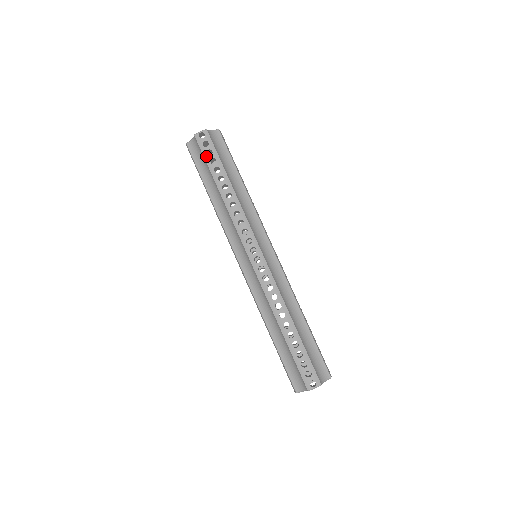
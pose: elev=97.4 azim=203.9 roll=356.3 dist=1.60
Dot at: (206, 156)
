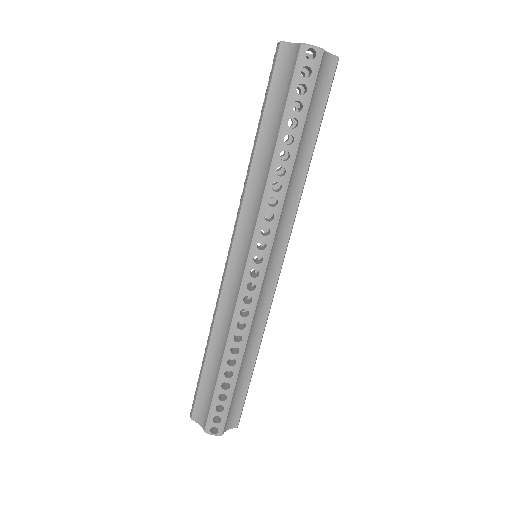
Dot at: (293, 91)
